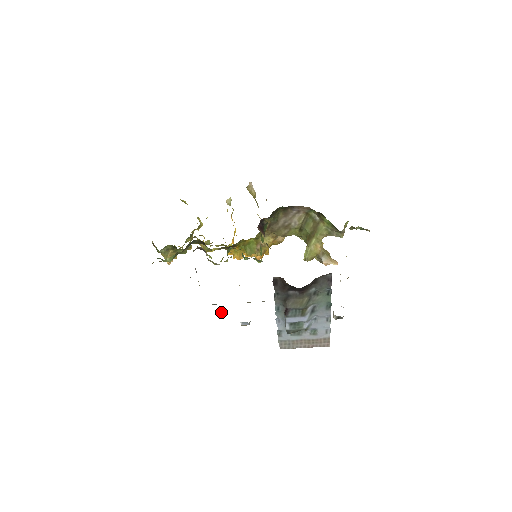
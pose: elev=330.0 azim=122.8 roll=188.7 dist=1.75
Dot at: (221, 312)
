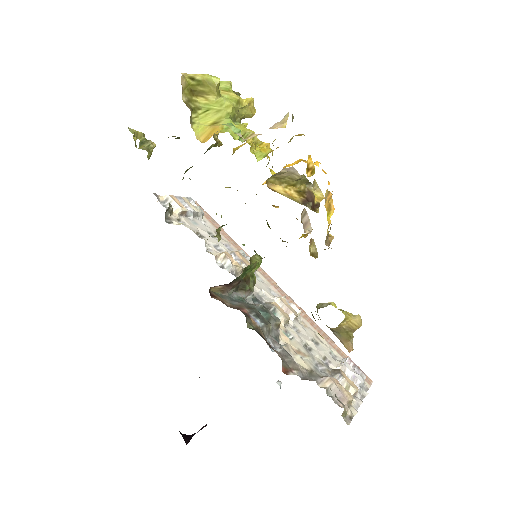
Dot at: occluded
